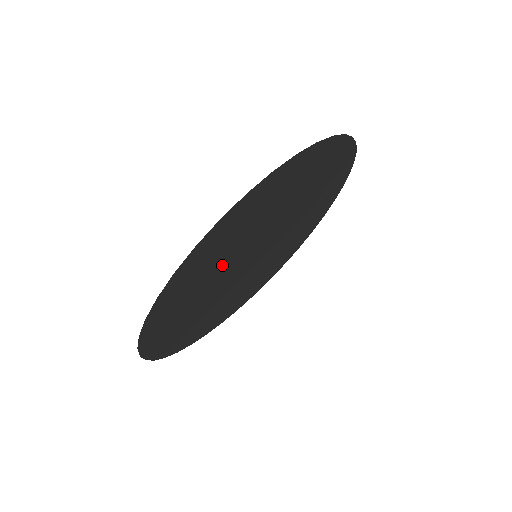
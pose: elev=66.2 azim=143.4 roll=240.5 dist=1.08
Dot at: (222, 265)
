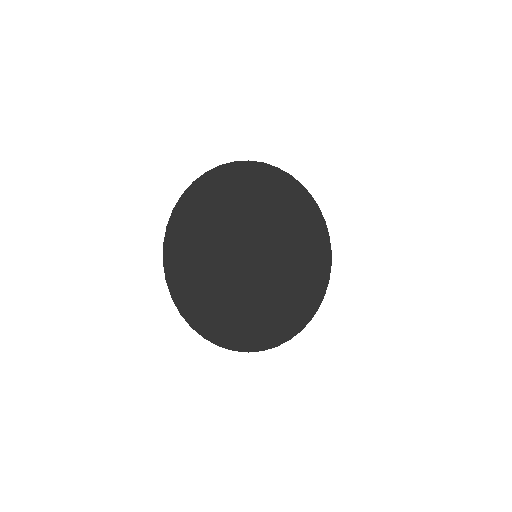
Dot at: (217, 270)
